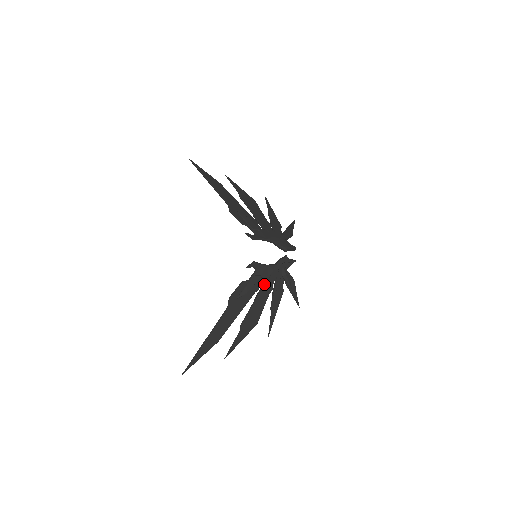
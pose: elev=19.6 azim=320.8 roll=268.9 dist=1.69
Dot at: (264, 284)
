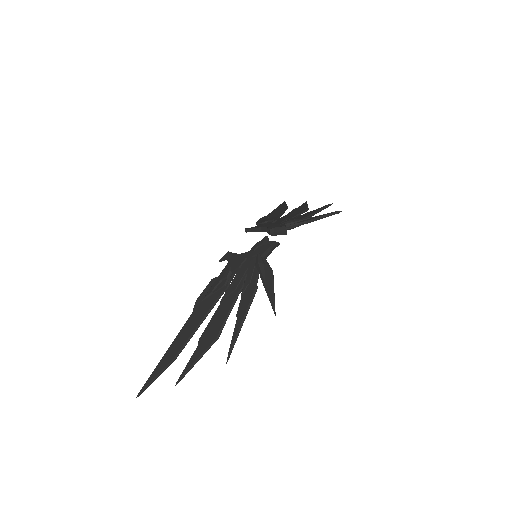
Dot at: (233, 279)
